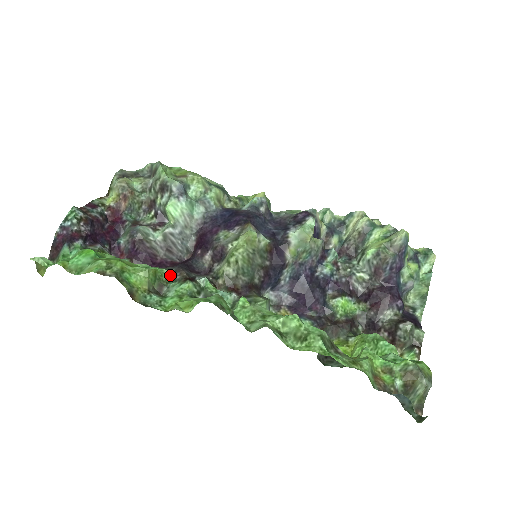
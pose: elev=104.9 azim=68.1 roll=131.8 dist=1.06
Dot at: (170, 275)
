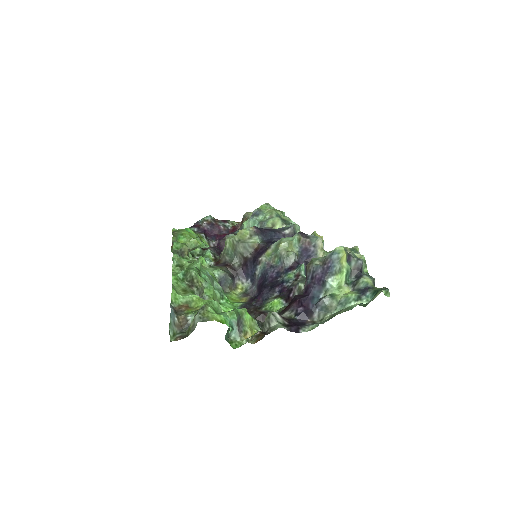
Dot at: (204, 248)
